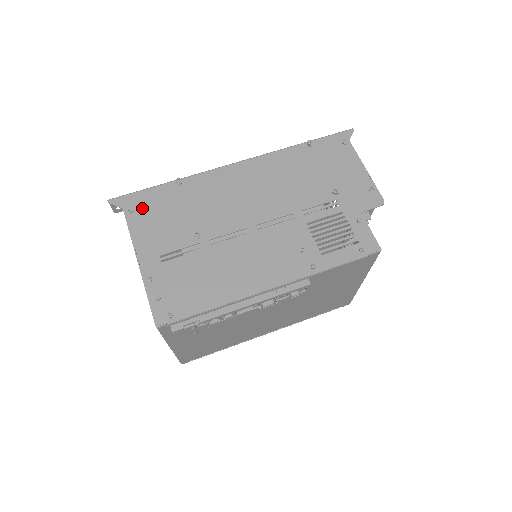
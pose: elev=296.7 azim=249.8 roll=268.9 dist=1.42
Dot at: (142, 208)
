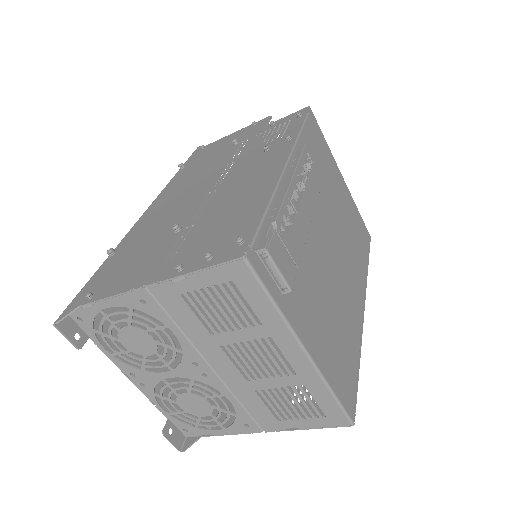
Dot at: (99, 285)
